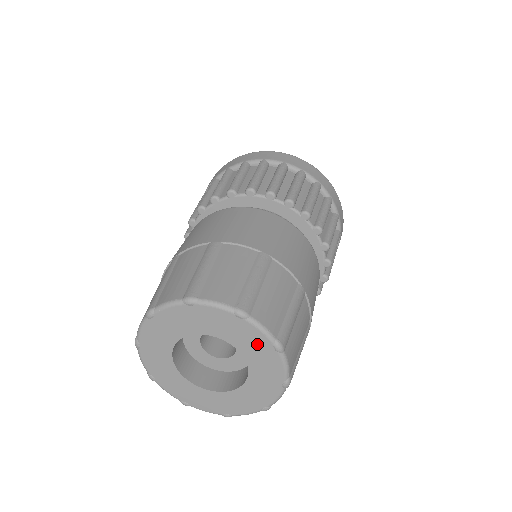
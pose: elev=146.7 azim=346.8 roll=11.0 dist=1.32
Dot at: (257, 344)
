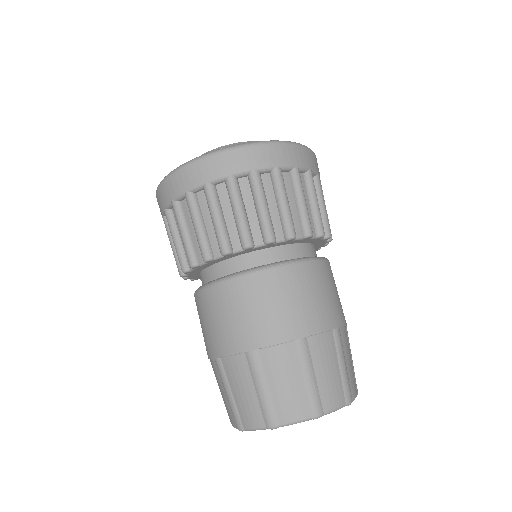
Dot at: occluded
